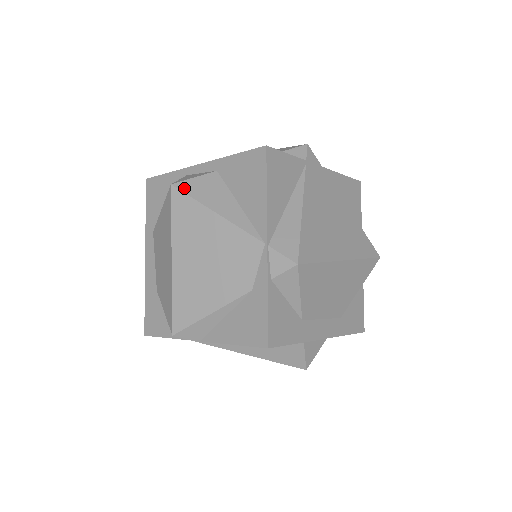
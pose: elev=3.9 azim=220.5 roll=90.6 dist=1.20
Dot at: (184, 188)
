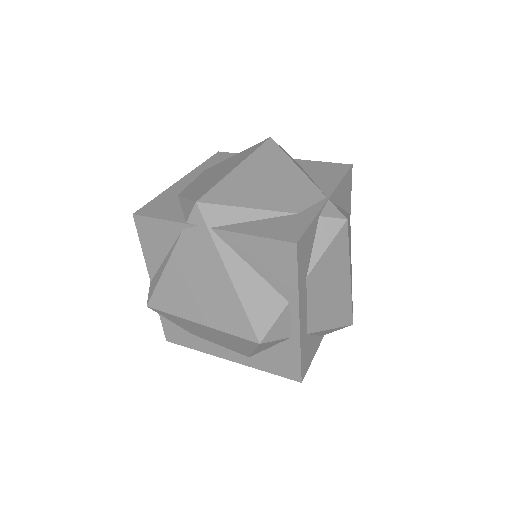
Dot at: (278, 145)
